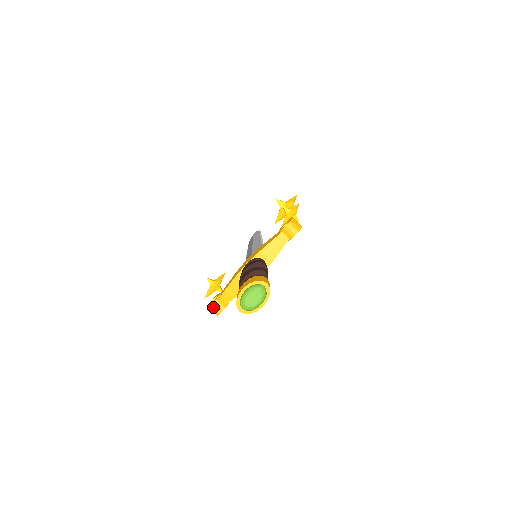
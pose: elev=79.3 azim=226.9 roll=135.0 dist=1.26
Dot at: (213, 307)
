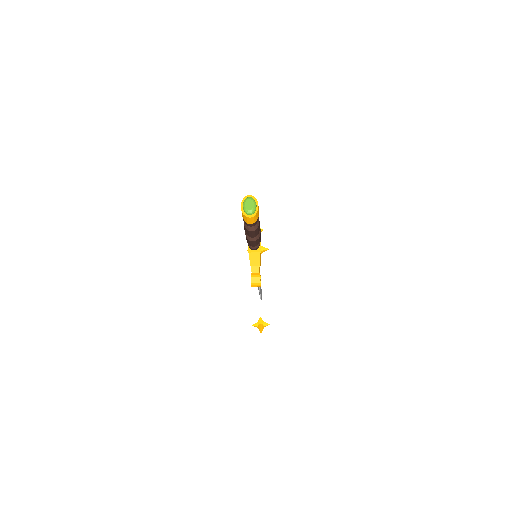
Dot at: (253, 280)
